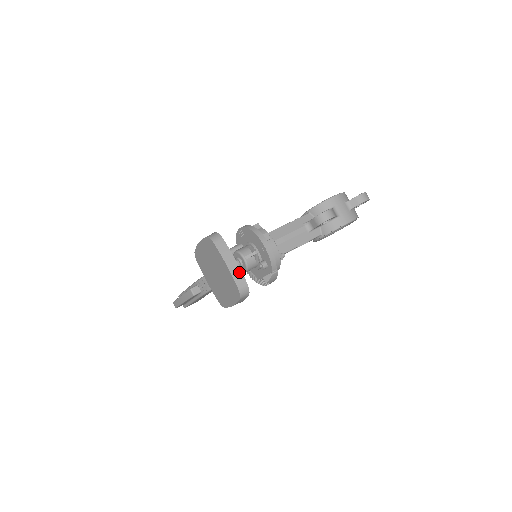
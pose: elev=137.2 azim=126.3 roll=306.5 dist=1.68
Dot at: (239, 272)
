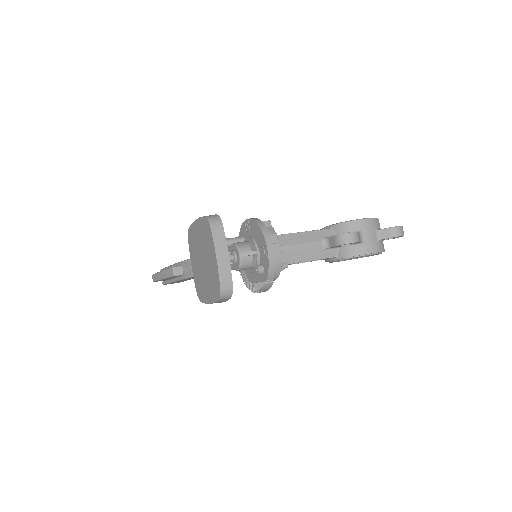
Dot at: (228, 269)
